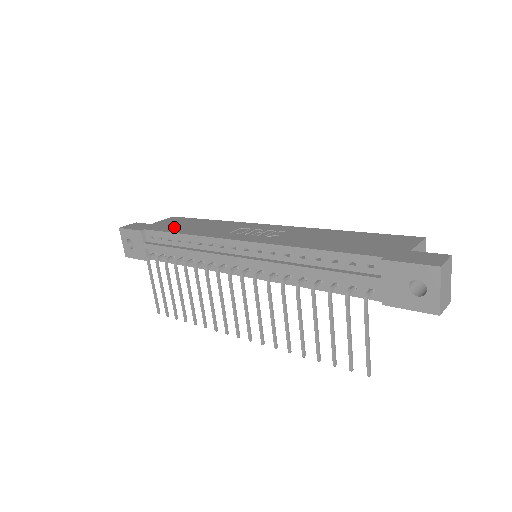
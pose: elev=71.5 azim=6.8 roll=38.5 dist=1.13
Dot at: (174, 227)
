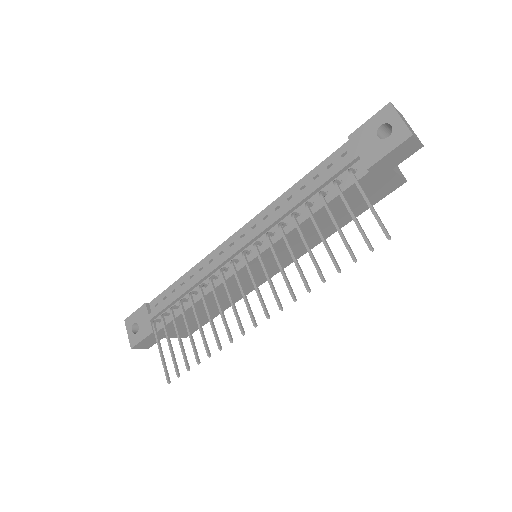
Dot at: occluded
